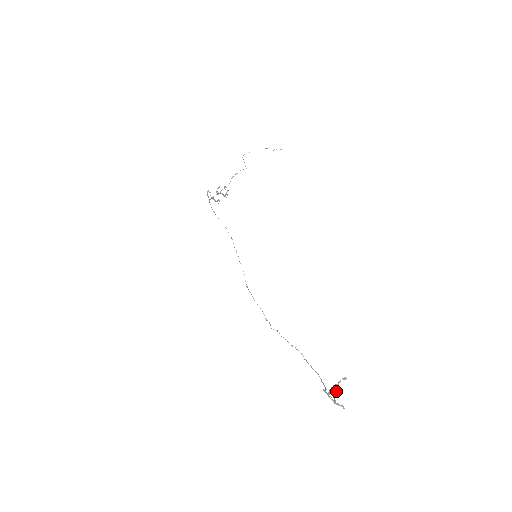
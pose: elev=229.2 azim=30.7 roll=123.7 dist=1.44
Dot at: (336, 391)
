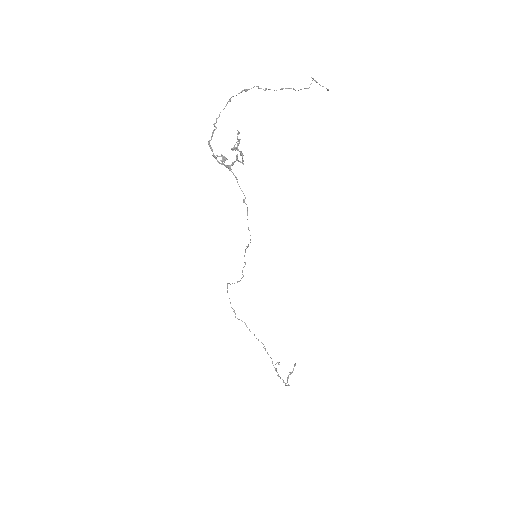
Dot at: occluded
